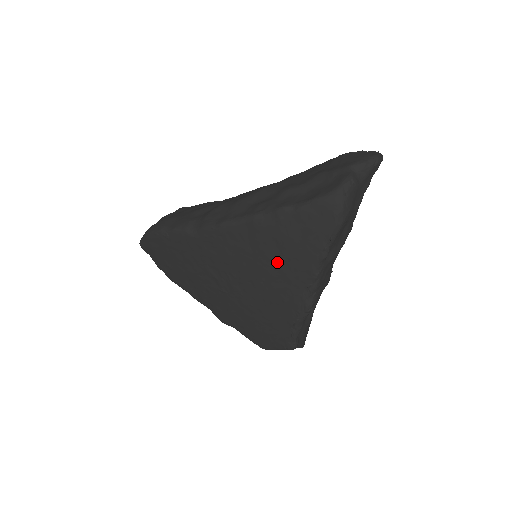
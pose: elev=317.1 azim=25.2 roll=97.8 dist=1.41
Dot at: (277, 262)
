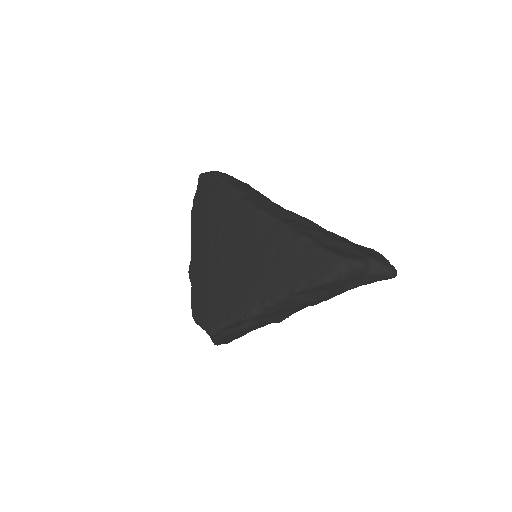
Dot at: (265, 266)
